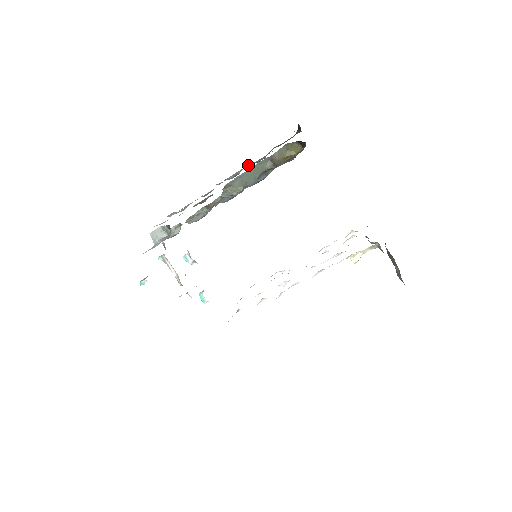
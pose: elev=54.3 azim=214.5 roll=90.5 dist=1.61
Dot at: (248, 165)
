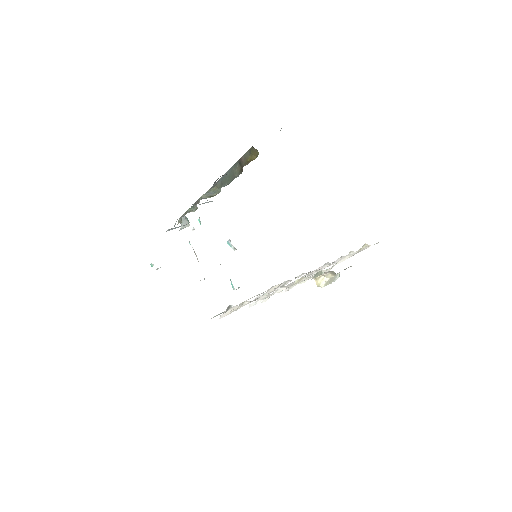
Dot at: occluded
